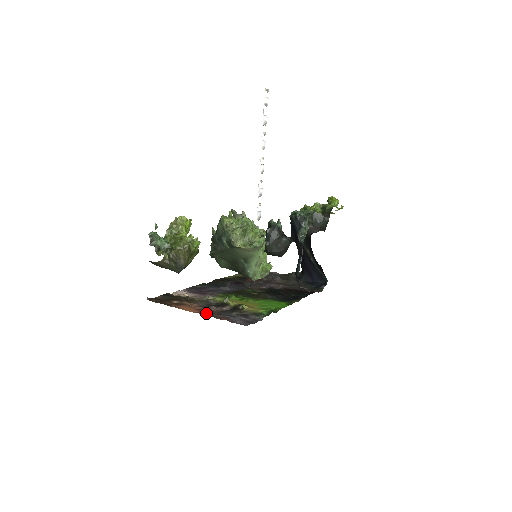
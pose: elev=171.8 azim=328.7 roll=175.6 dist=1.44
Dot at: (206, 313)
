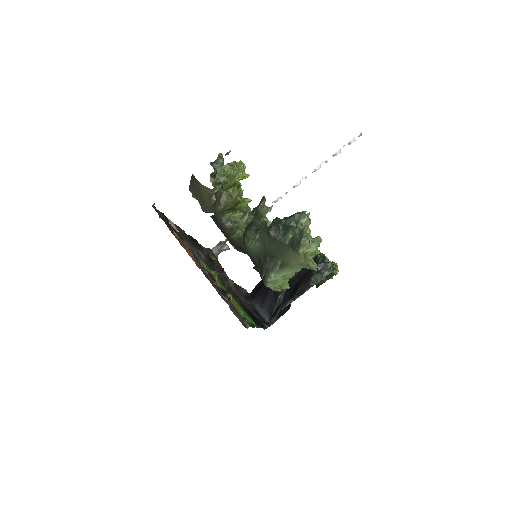
Dot at: (206, 276)
